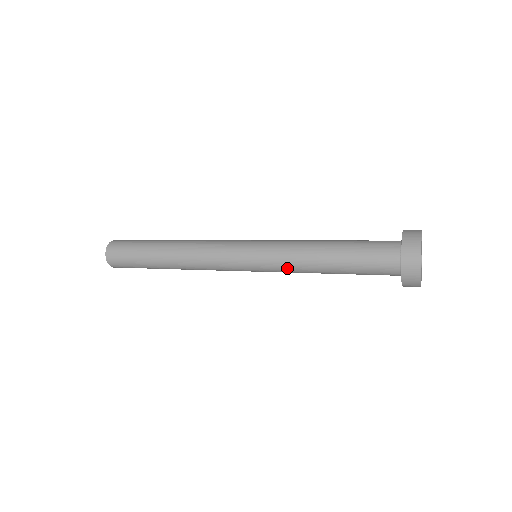
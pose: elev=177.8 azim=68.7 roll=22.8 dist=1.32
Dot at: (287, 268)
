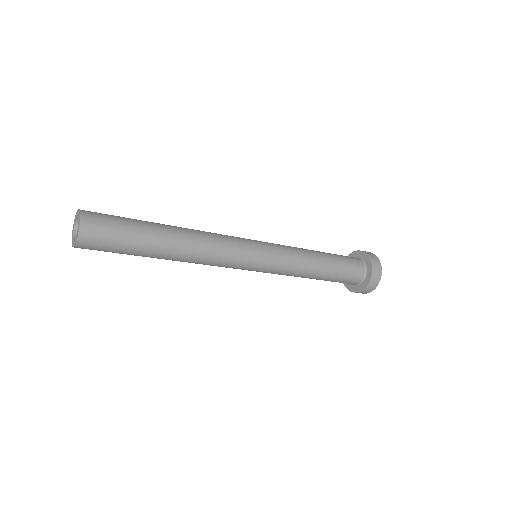
Dot at: (293, 263)
